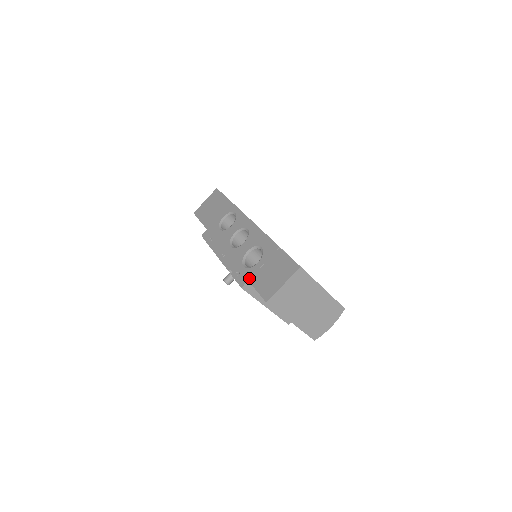
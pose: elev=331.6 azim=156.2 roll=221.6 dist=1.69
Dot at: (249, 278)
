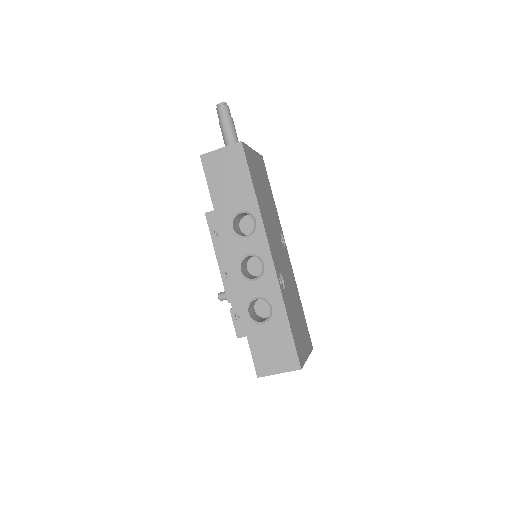
Dot at: (248, 335)
